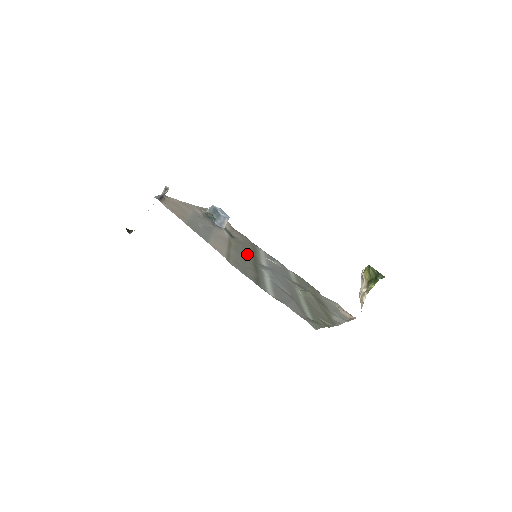
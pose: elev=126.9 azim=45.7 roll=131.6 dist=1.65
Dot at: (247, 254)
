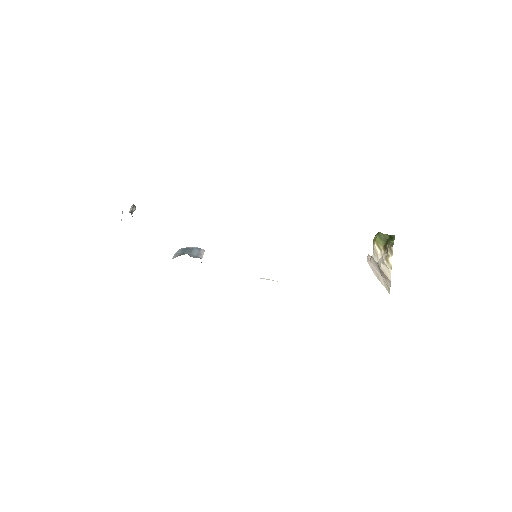
Dot at: occluded
